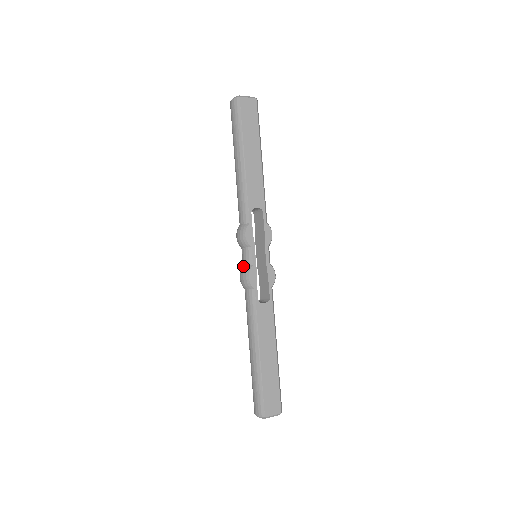
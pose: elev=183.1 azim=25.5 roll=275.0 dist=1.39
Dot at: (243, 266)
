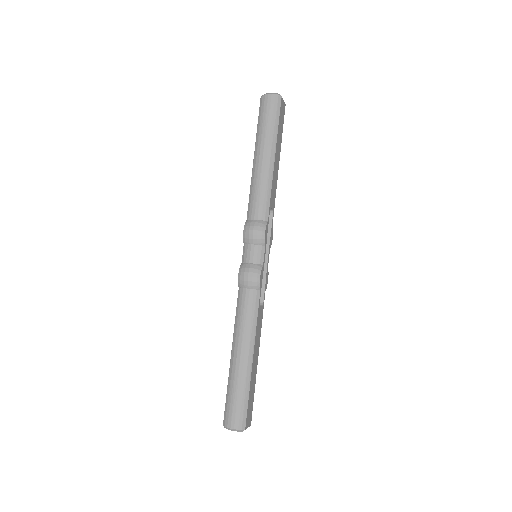
Dot at: (250, 263)
